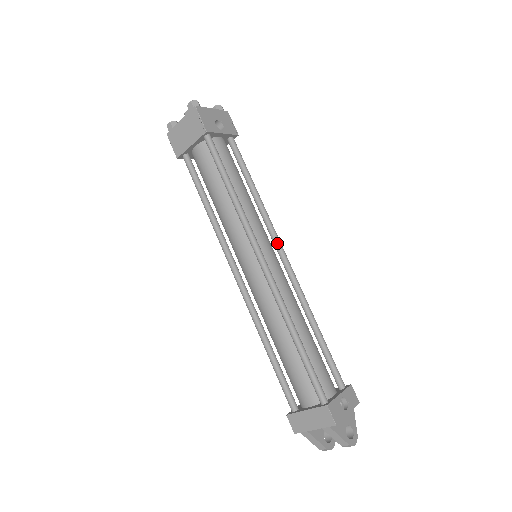
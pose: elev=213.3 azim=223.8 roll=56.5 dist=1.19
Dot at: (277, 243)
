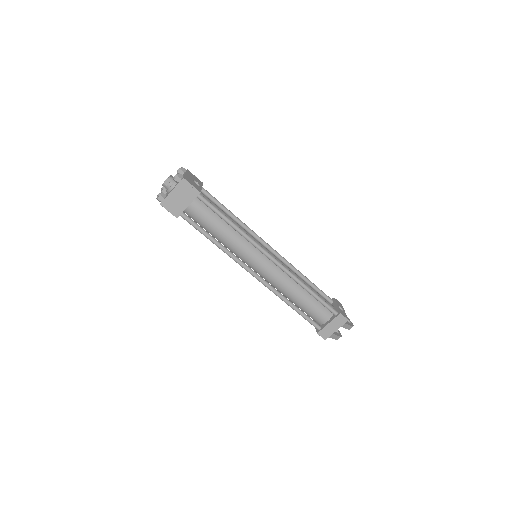
Dot at: (263, 242)
